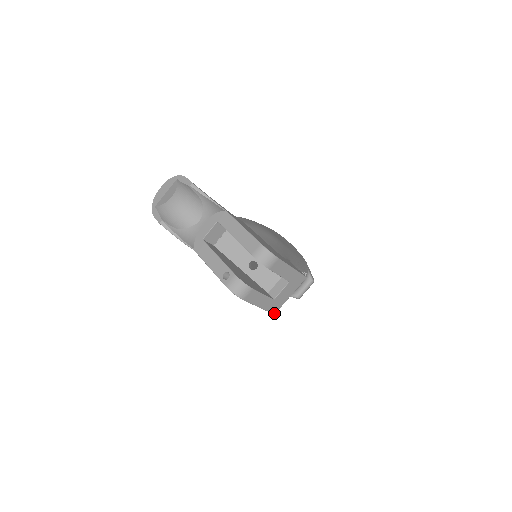
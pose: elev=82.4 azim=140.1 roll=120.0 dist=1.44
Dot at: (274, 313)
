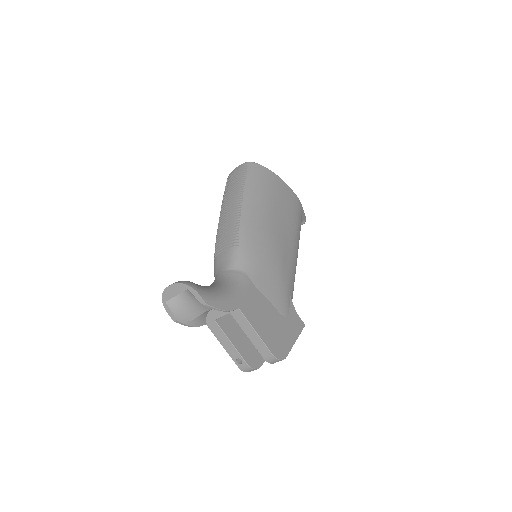
Dot at: occluded
